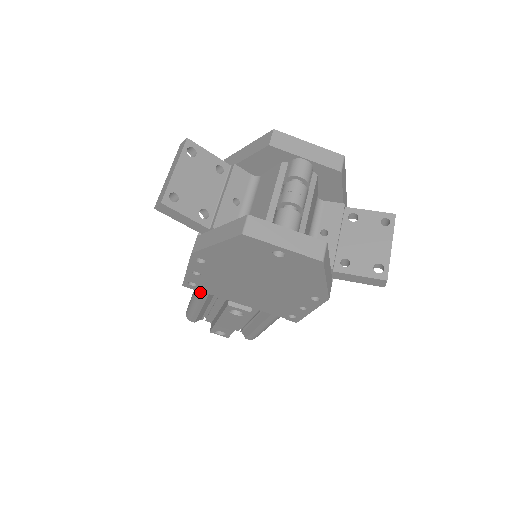
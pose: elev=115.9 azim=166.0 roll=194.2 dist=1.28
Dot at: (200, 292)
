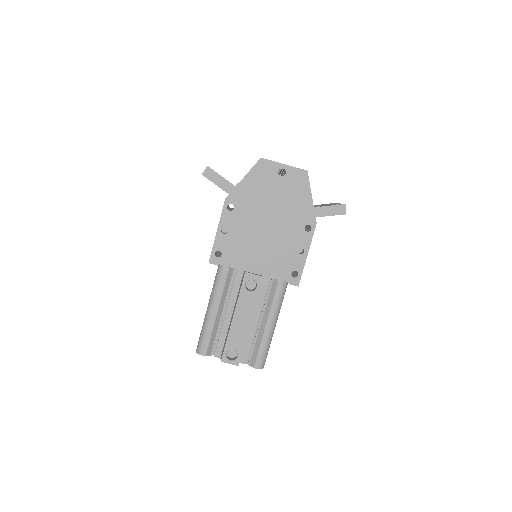
Dot at: (221, 271)
